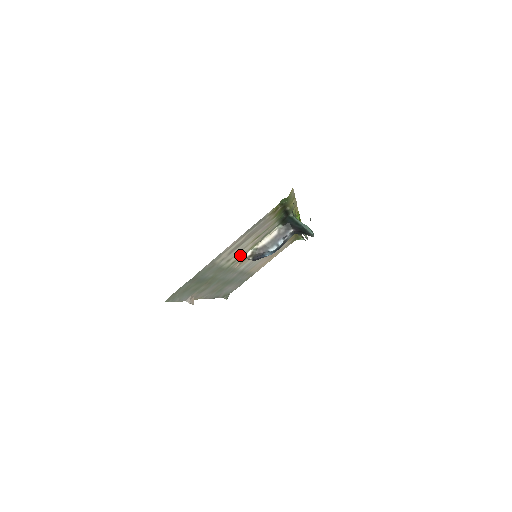
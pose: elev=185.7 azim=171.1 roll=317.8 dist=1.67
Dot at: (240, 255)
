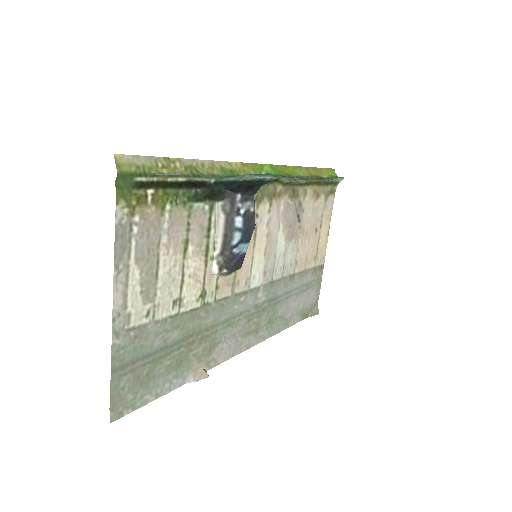
Dot at: (199, 281)
